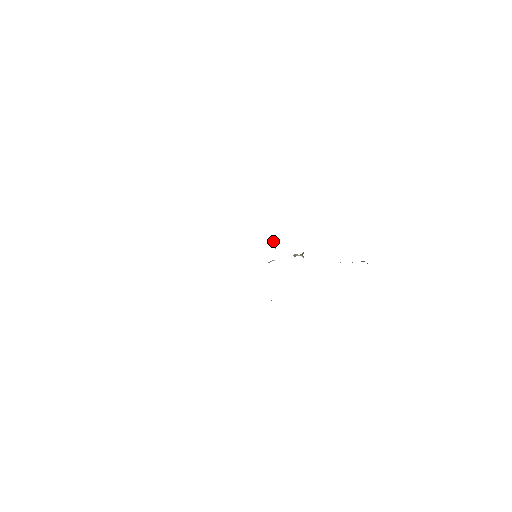
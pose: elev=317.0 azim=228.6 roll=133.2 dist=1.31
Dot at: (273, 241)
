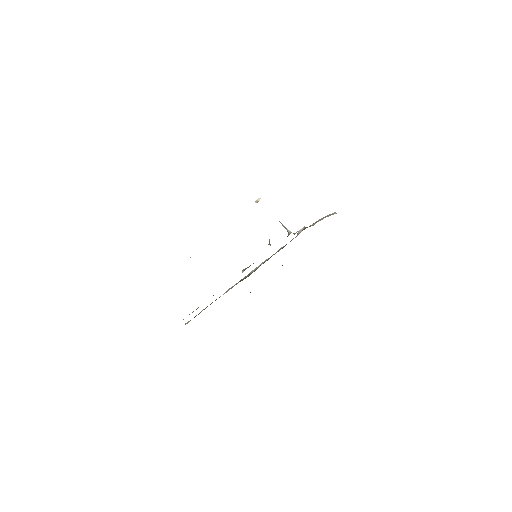
Dot at: occluded
